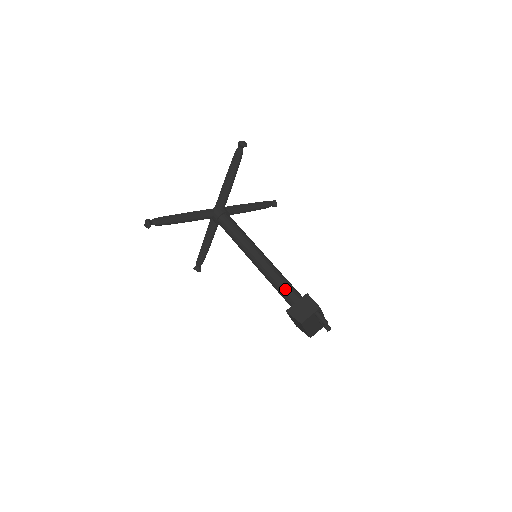
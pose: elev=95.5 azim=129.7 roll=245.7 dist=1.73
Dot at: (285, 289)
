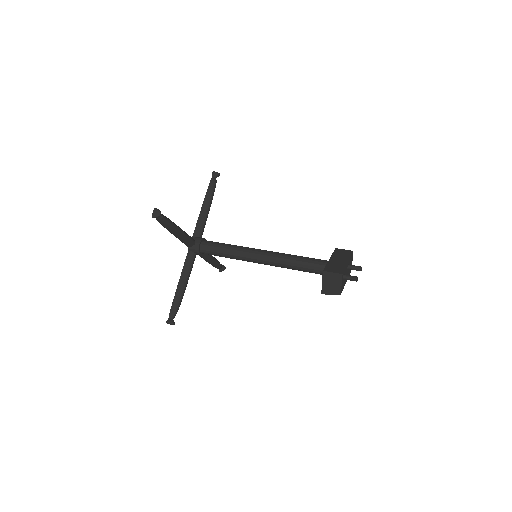
Dot at: (302, 268)
